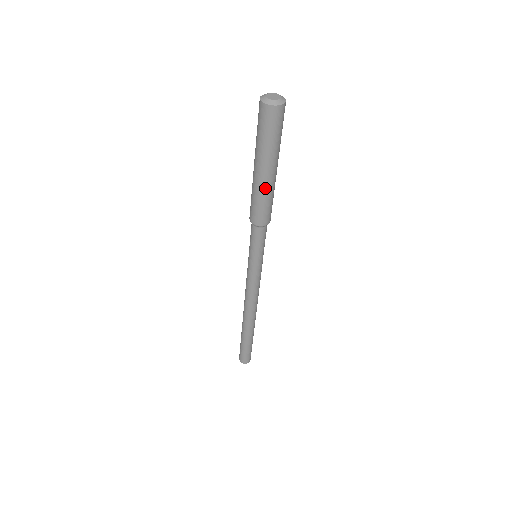
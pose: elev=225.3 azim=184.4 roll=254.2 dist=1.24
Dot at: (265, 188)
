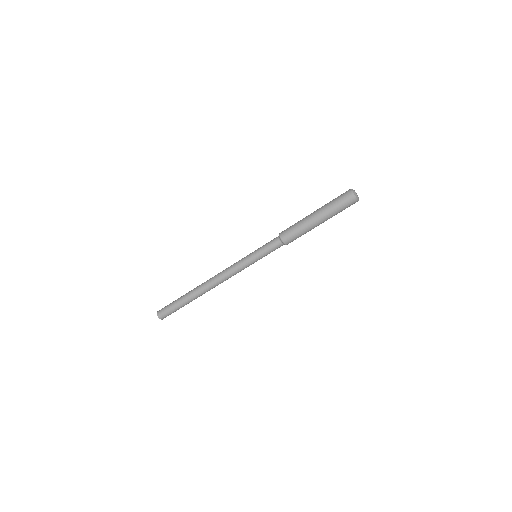
Dot at: (311, 229)
